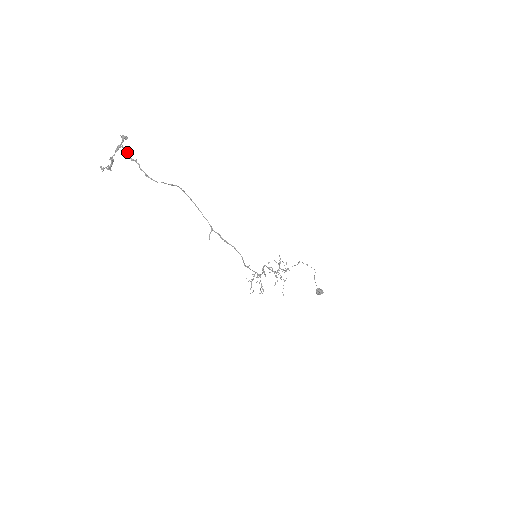
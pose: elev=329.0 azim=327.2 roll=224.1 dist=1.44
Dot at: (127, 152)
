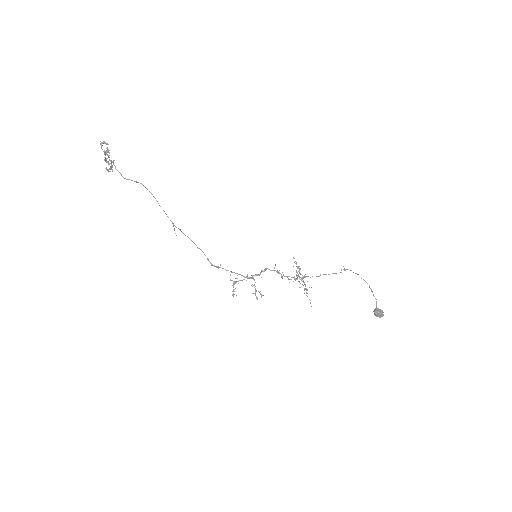
Dot at: (109, 155)
